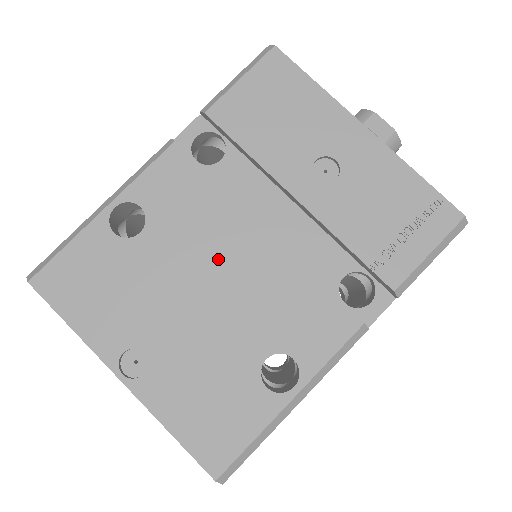
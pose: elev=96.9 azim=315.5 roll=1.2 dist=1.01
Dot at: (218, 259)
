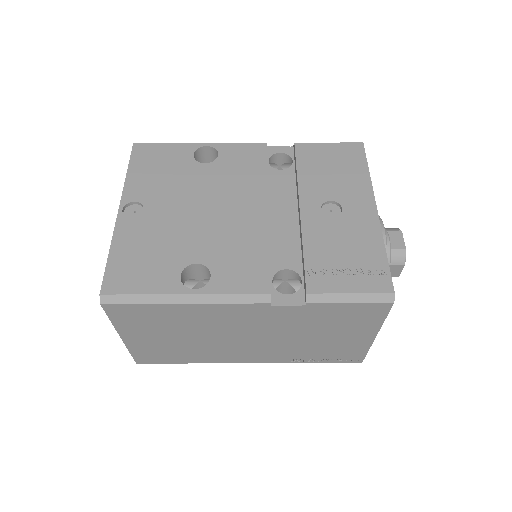
Dot at: (228, 202)
